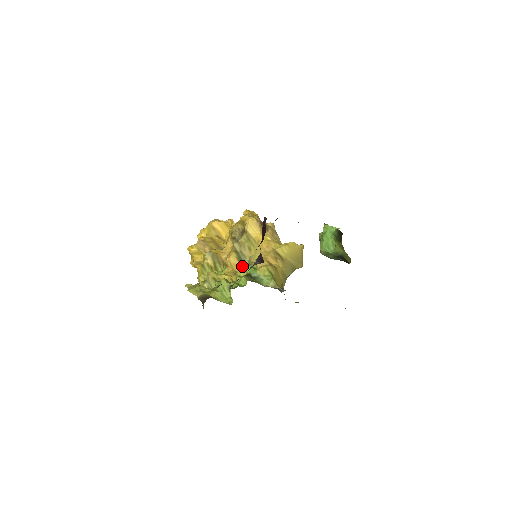
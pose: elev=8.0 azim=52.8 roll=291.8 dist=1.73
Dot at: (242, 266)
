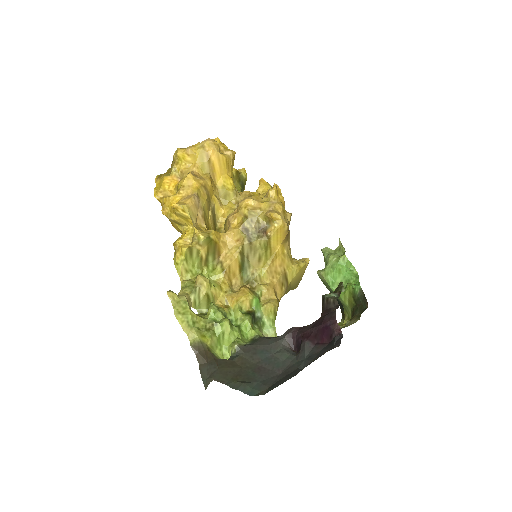
Dot at: (249, 295)
